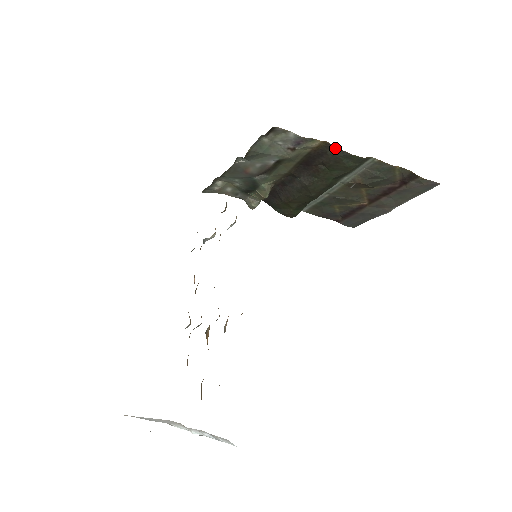
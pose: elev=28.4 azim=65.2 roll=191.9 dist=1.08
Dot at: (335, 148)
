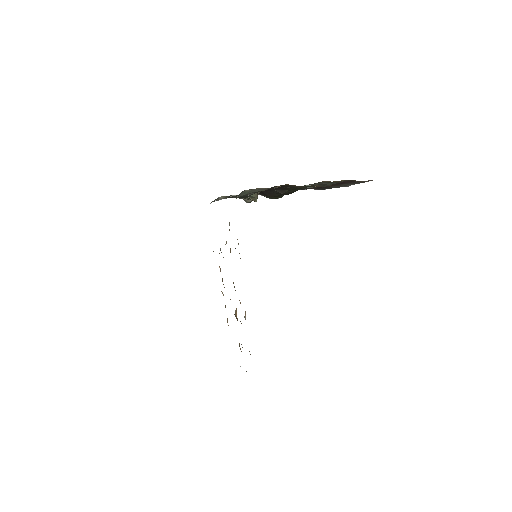
Dot at: (294, 185)
